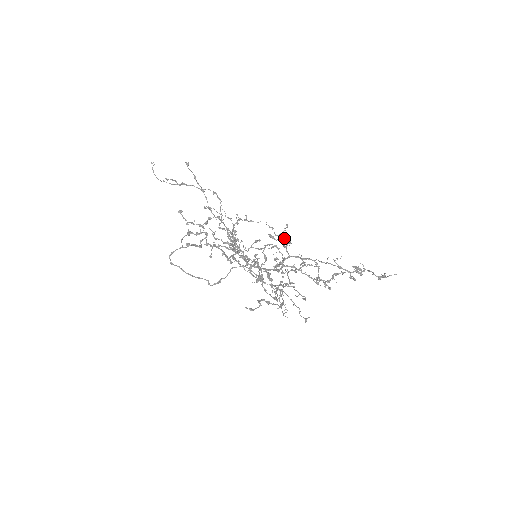
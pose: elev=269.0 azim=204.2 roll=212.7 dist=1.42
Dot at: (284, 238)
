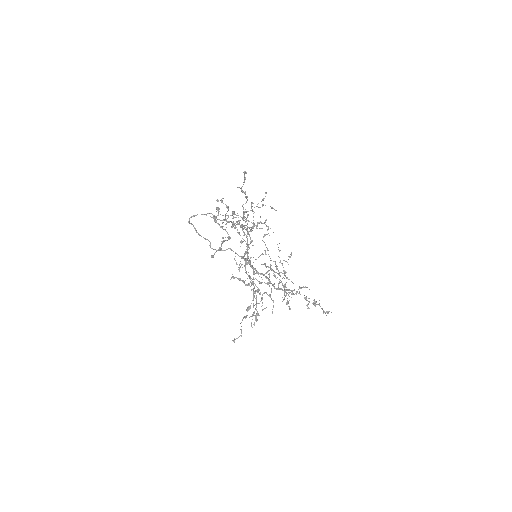
Dot at: occluded
